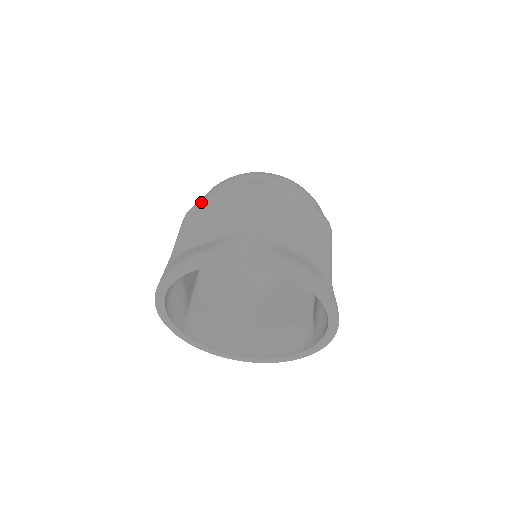
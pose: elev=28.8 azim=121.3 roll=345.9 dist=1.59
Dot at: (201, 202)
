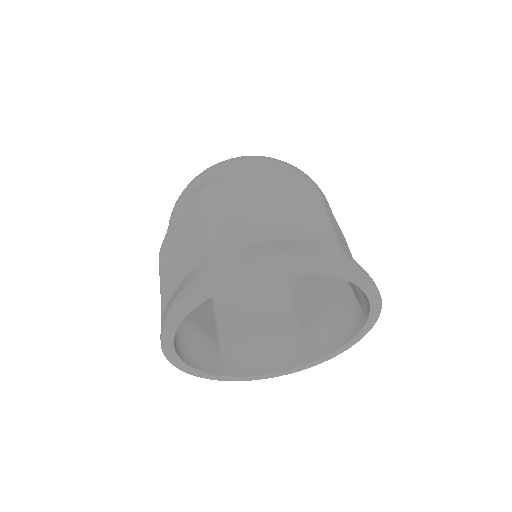
Dot at: (229, 180)
